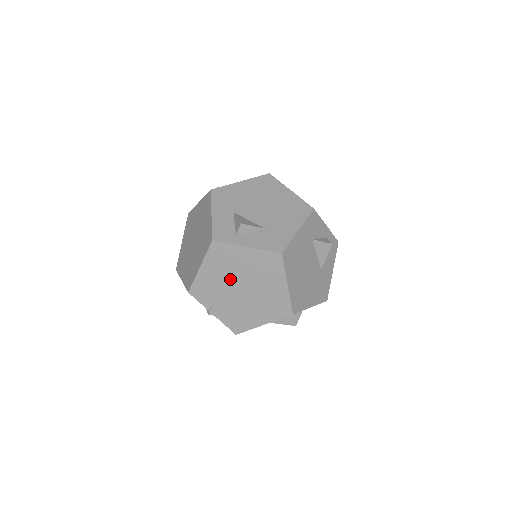
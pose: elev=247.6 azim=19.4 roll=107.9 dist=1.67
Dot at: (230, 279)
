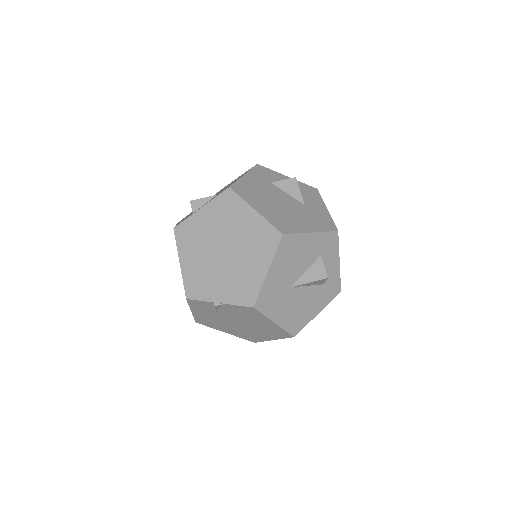
Dot at: (208, 251)
